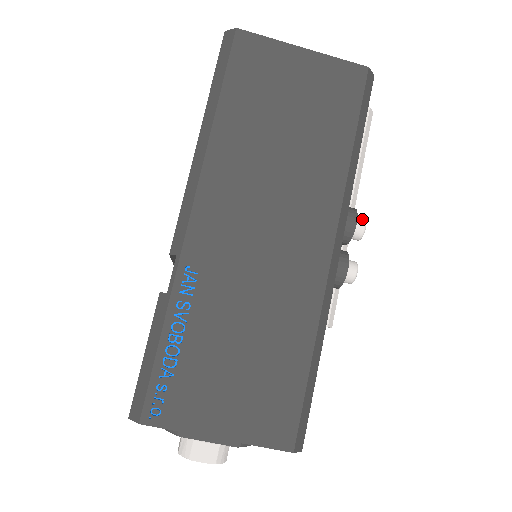
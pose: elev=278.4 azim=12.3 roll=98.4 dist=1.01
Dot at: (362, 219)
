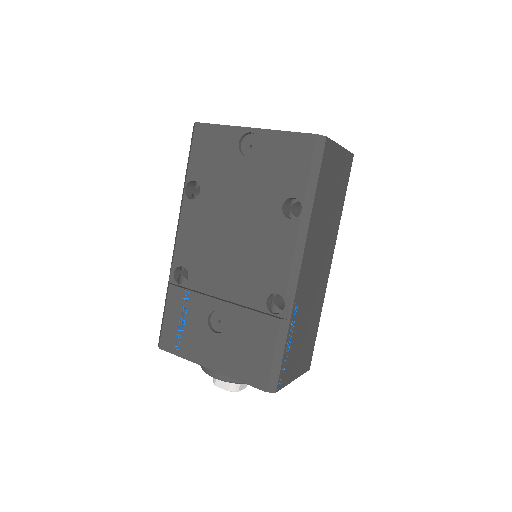
Dot at: occluded
